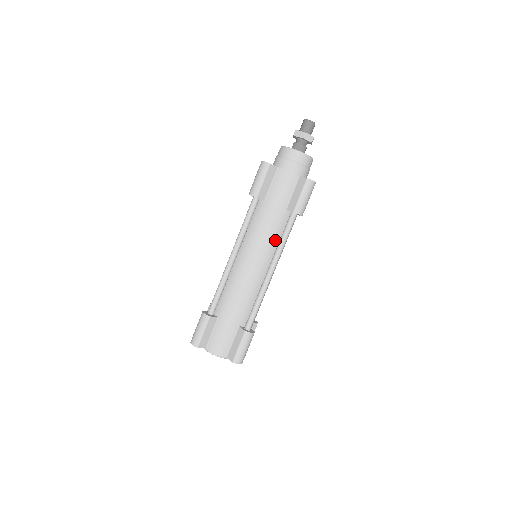
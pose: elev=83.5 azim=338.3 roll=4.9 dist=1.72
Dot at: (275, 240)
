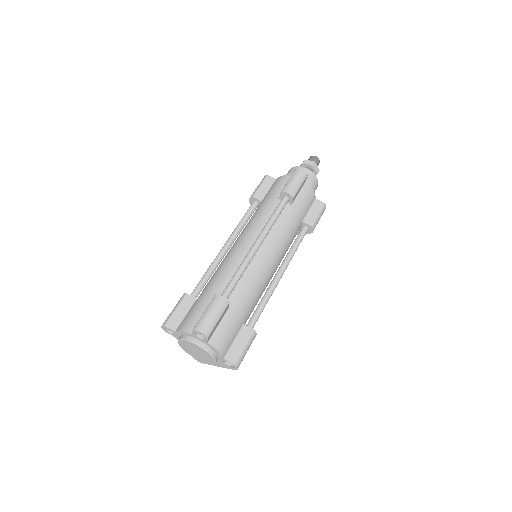
Dot at: (266, 222)
